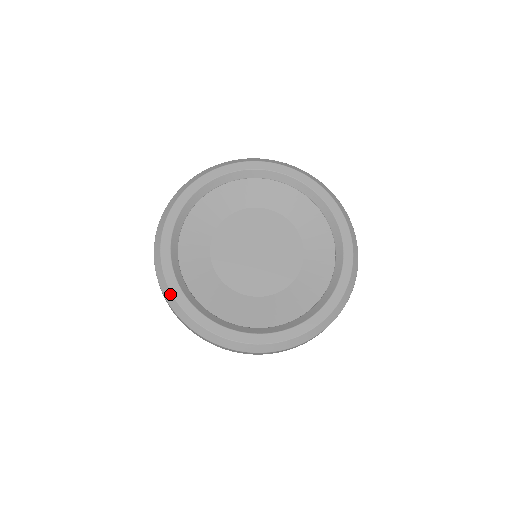
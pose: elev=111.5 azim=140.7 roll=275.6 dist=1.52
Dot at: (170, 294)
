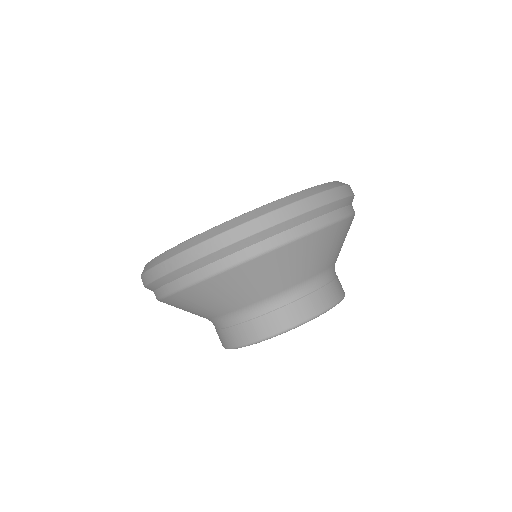
Dot at: (147, 265)
